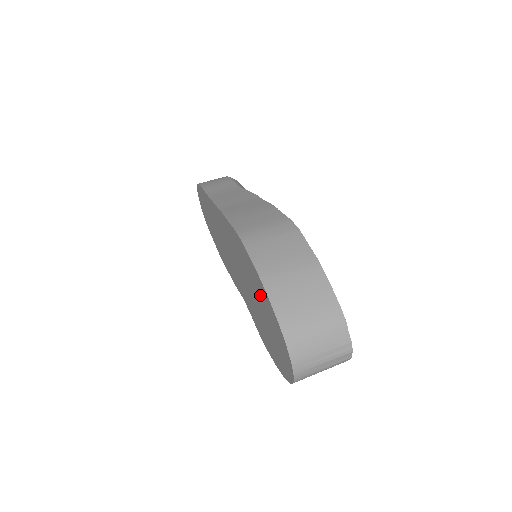
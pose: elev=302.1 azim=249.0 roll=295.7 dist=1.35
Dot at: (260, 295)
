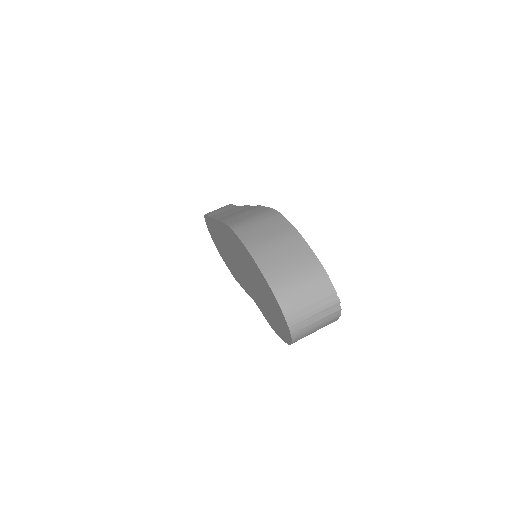
Dot at: (254, 271)
